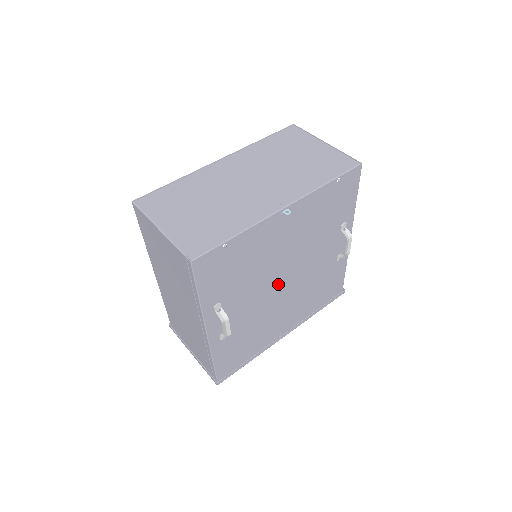
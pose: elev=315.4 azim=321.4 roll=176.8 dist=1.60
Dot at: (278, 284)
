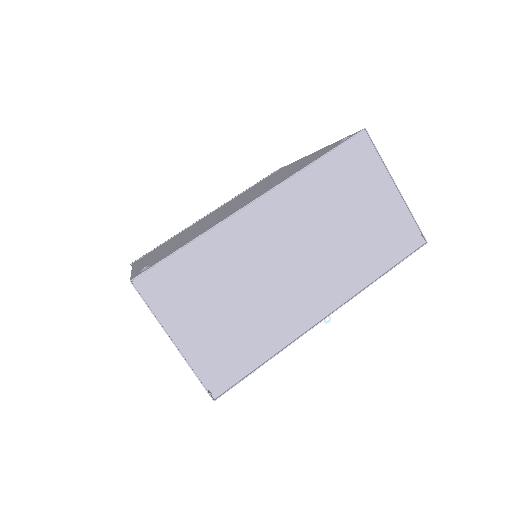
Dot at: occluded
